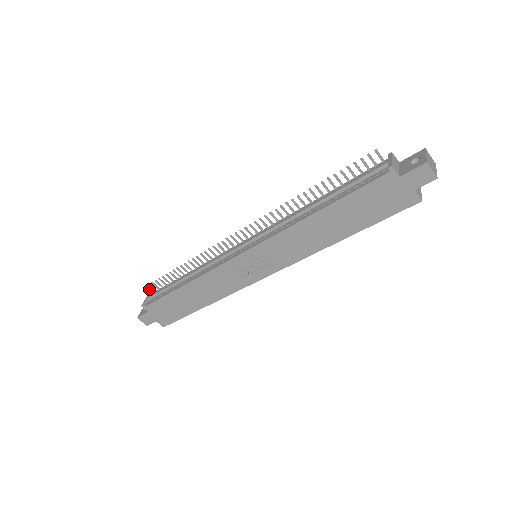
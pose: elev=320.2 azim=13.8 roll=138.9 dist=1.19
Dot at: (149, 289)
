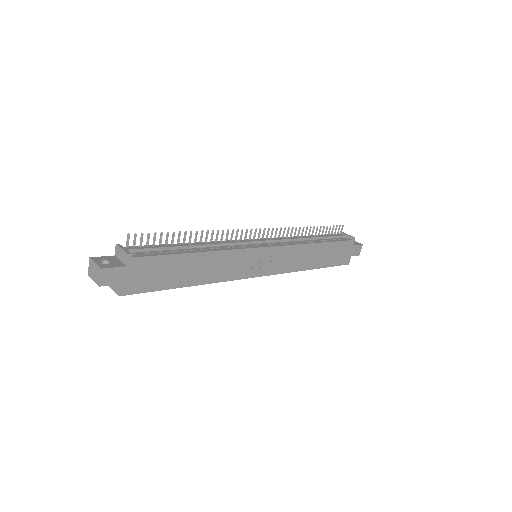
Dot at: occluded
